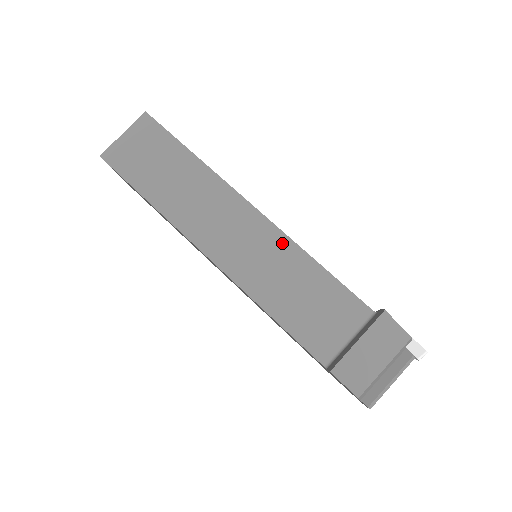
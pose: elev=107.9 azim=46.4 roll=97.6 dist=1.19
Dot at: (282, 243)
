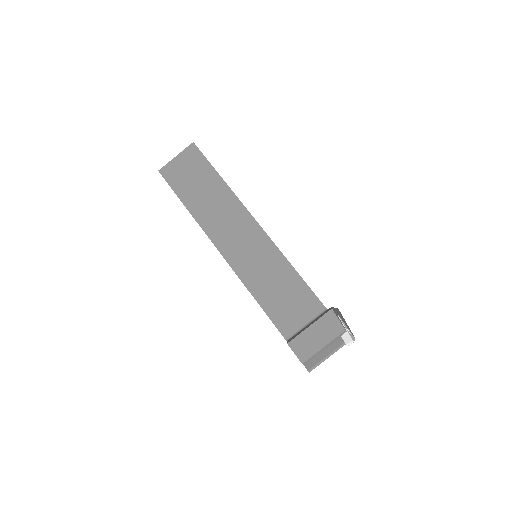
Dot at: (272, 251)
